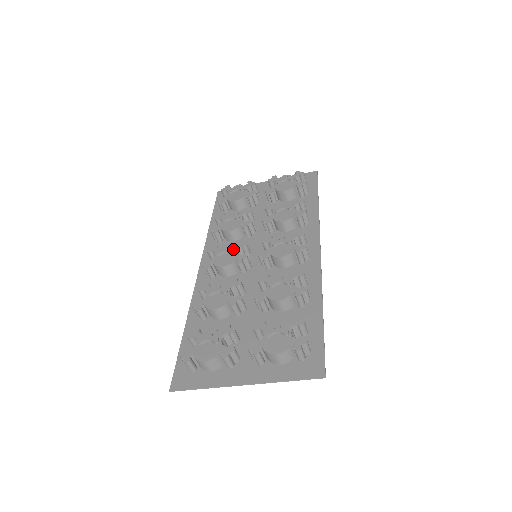
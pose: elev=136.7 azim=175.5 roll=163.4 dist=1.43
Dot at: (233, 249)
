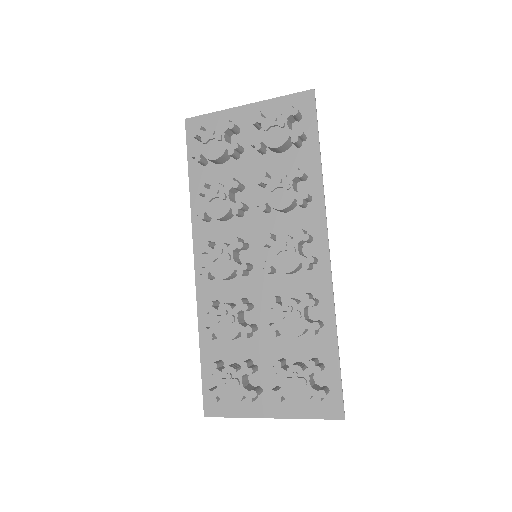
Dot at: (229, 254)
